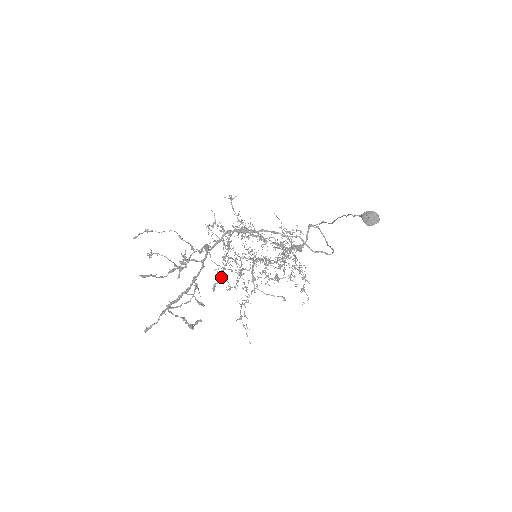
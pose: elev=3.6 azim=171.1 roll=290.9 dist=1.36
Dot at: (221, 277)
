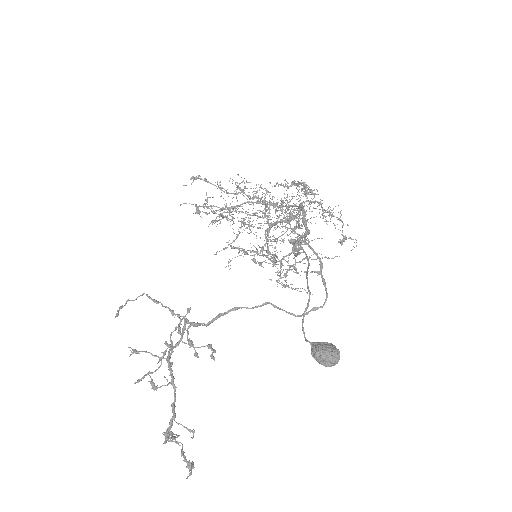
Dot at: (212, 350)
